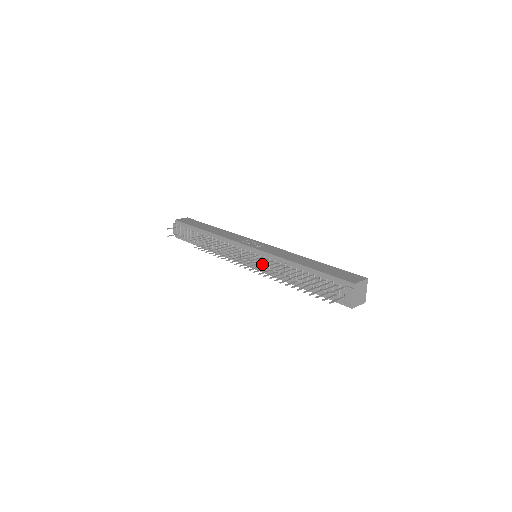
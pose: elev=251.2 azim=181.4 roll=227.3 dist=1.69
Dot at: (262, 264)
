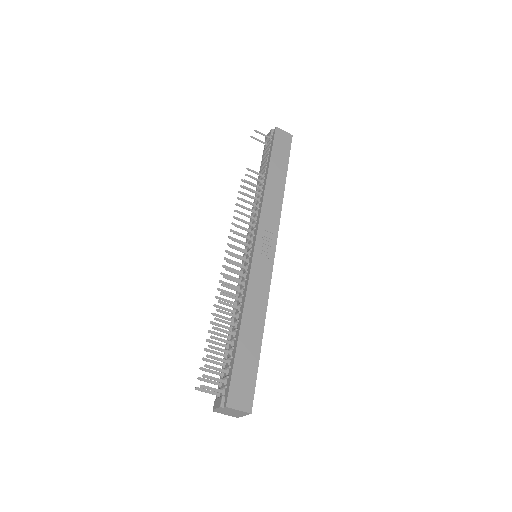
Dot at: (228, 278)
